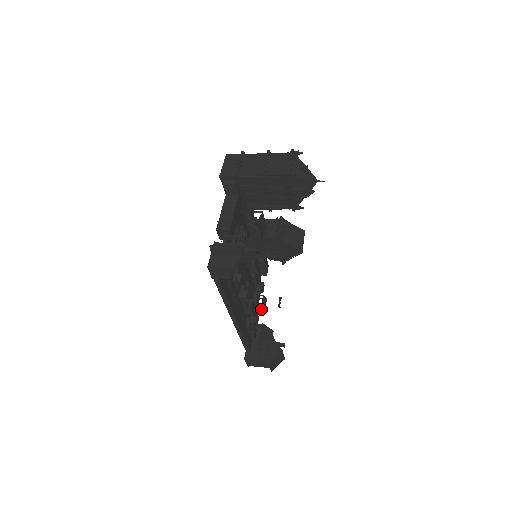
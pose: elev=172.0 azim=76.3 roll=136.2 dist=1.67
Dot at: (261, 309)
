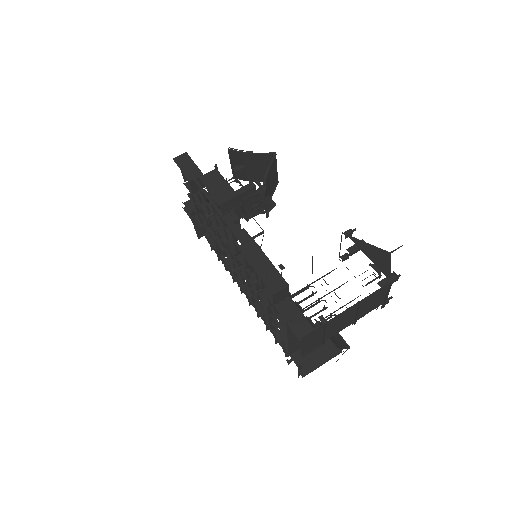
Dot at: occluded
